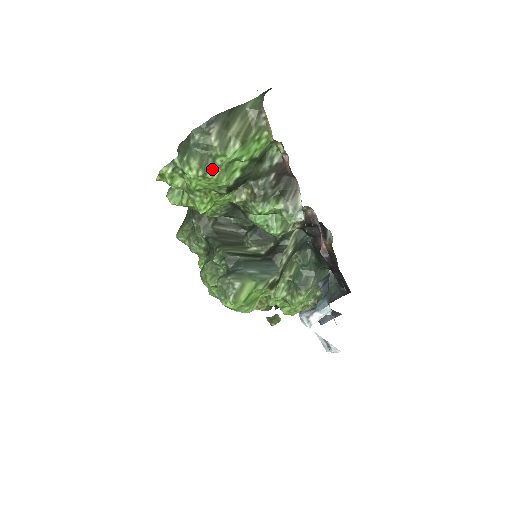
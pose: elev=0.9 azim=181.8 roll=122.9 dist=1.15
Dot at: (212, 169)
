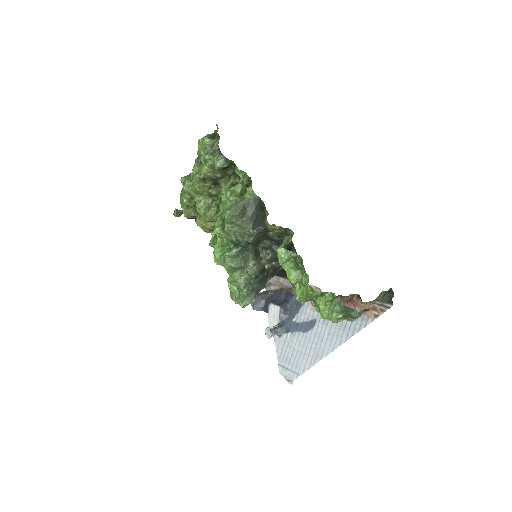
Dot at: occluded
